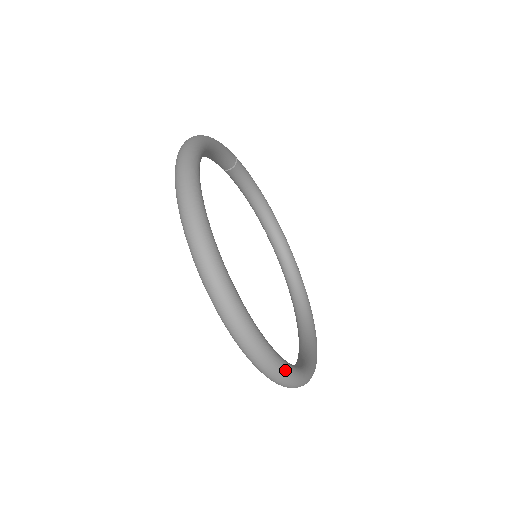
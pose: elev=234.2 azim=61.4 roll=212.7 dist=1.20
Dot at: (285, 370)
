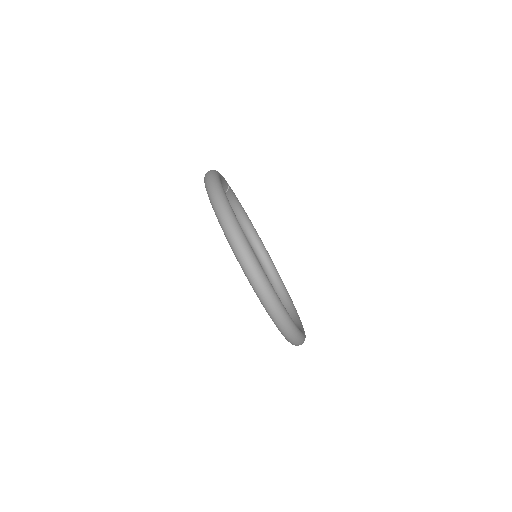
Dot at: (297, 330)
